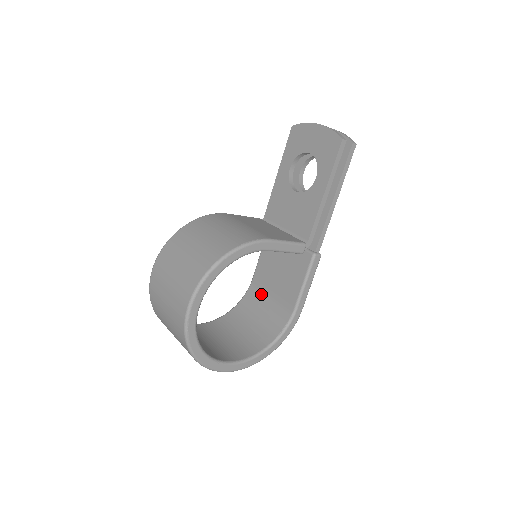
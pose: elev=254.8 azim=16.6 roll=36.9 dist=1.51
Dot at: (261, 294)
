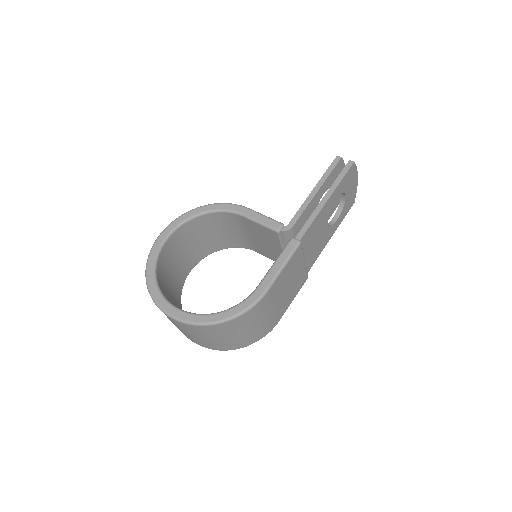
Dot at: occluded
